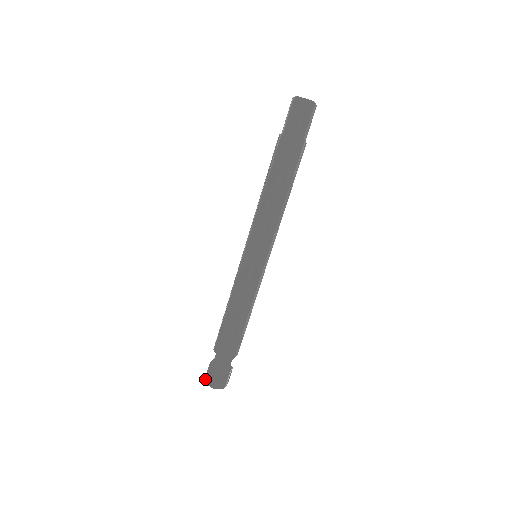
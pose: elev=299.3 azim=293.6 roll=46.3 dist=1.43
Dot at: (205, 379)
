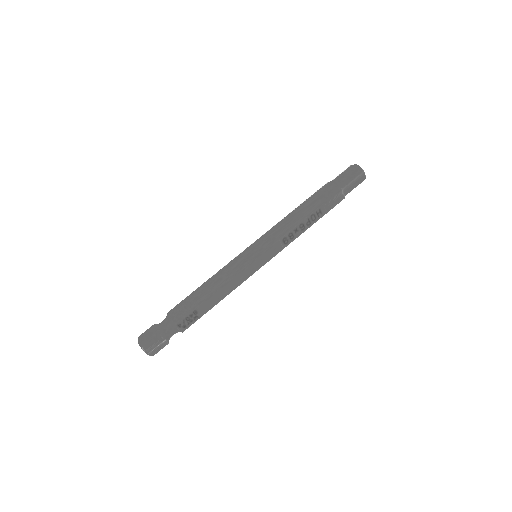
Dot at: (140, 335)
